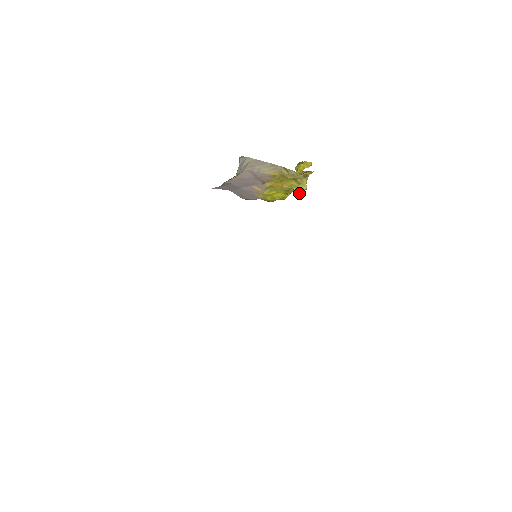
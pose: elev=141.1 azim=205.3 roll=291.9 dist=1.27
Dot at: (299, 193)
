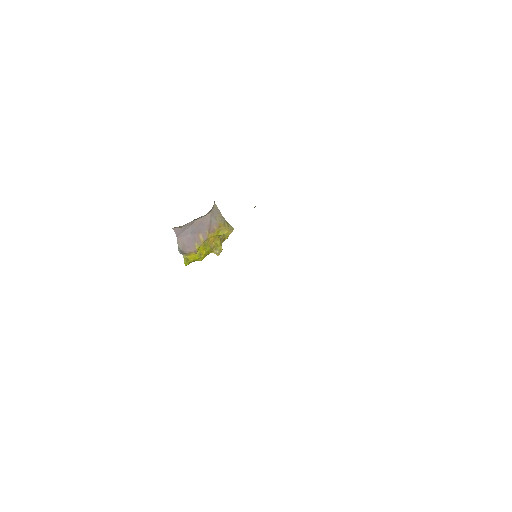
Dot at: (218, 253)
